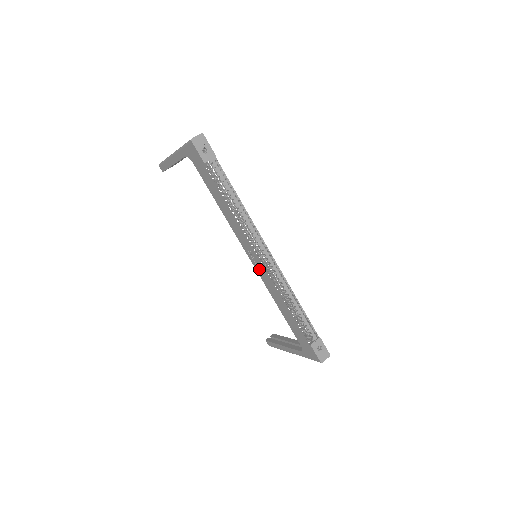
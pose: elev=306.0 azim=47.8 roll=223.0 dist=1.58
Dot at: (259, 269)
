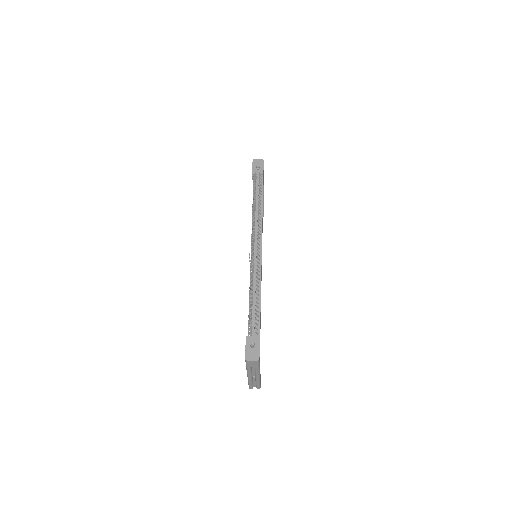
Dot at: occluded
